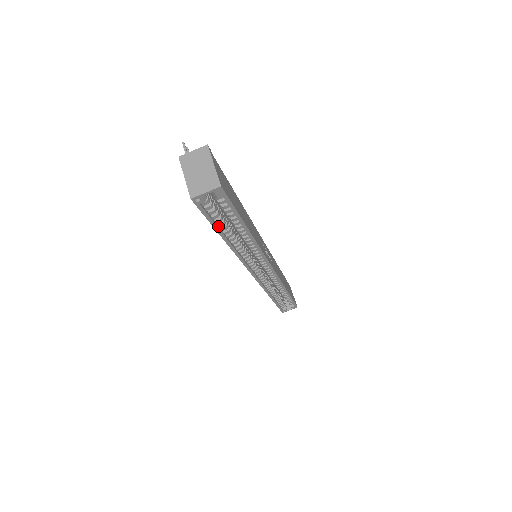
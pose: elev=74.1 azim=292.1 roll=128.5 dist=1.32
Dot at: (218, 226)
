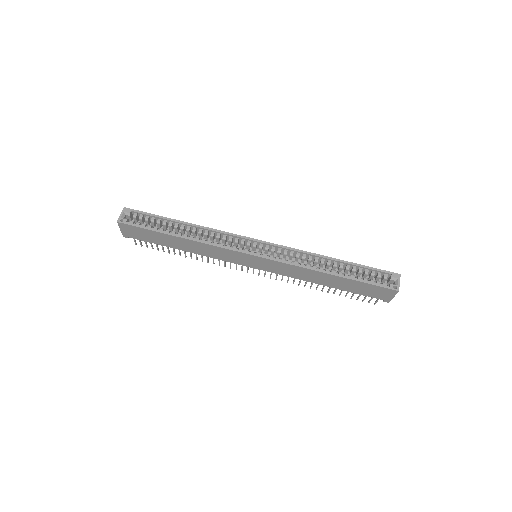
Dot at: (160, 232)
